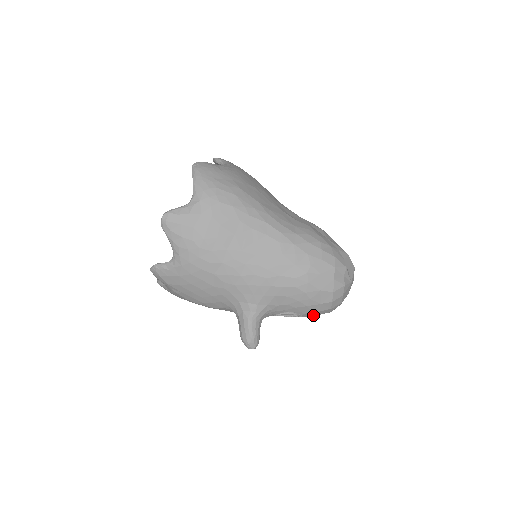
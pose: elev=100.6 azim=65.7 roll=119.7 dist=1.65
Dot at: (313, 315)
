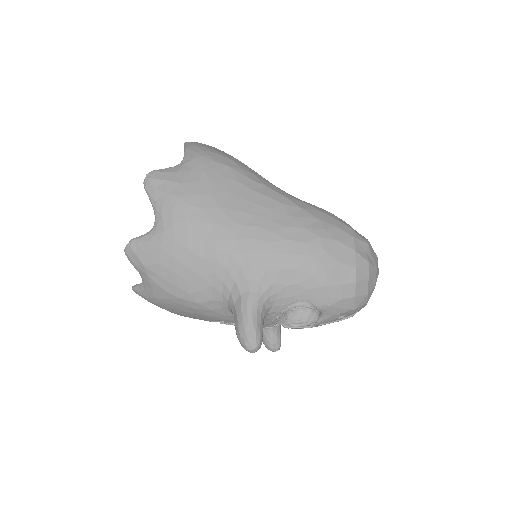
Dot at: (332, 311)
